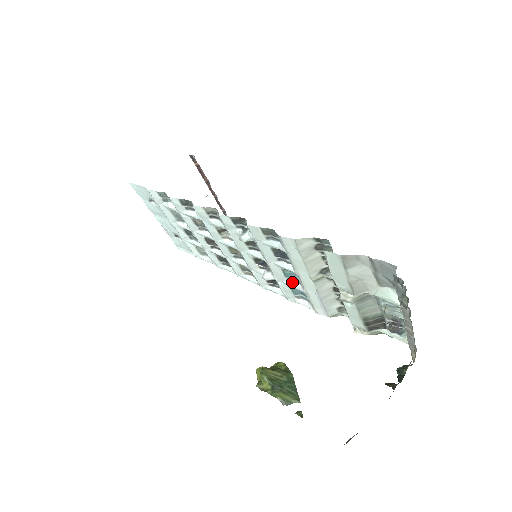
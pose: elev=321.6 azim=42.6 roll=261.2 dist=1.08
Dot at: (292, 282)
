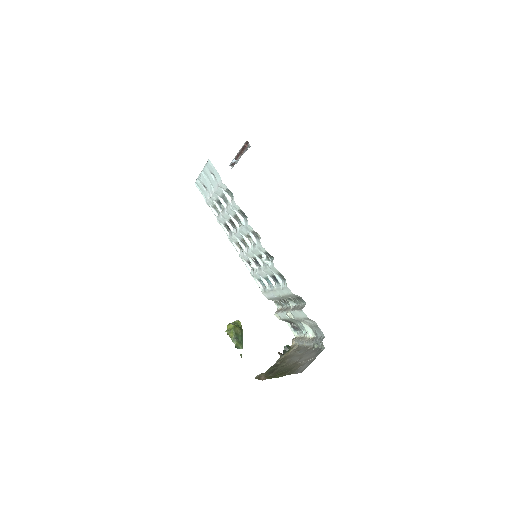
Dot at: (265, 280)
